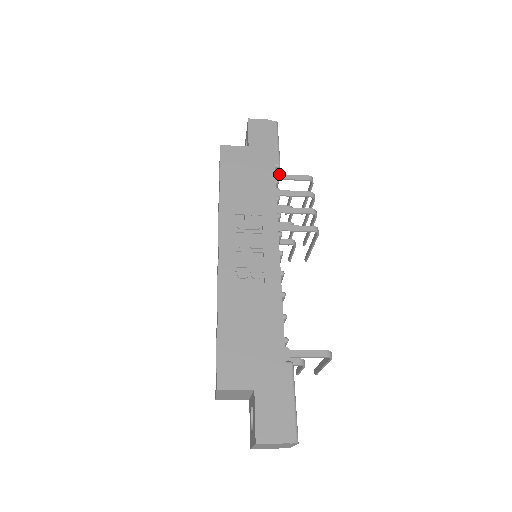
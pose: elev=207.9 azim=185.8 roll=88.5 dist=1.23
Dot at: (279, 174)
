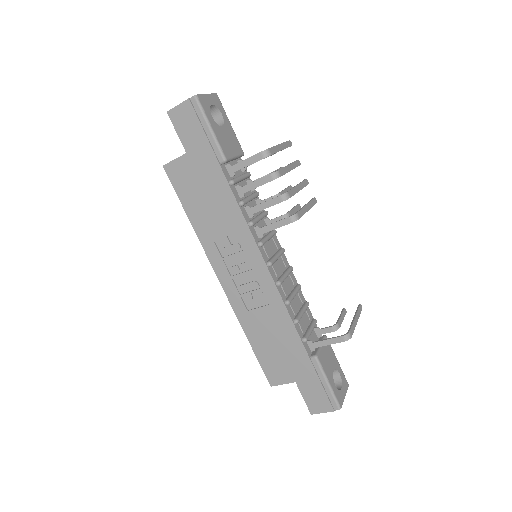
Dot at: (231, 166)
